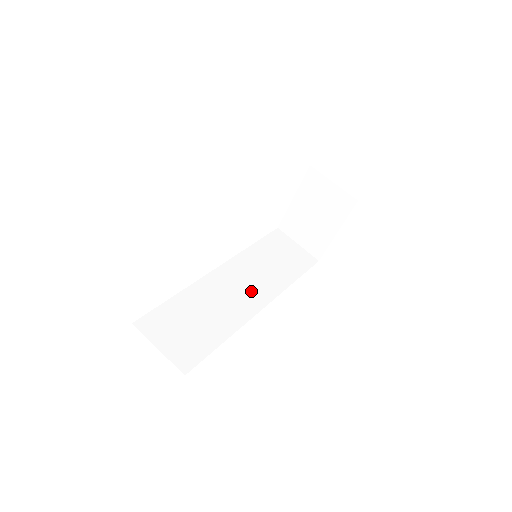
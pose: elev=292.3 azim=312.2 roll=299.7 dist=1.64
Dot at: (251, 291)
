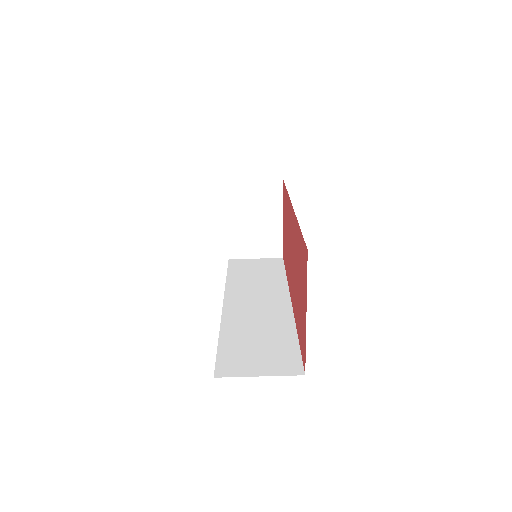
Dot at: (268, 300)
